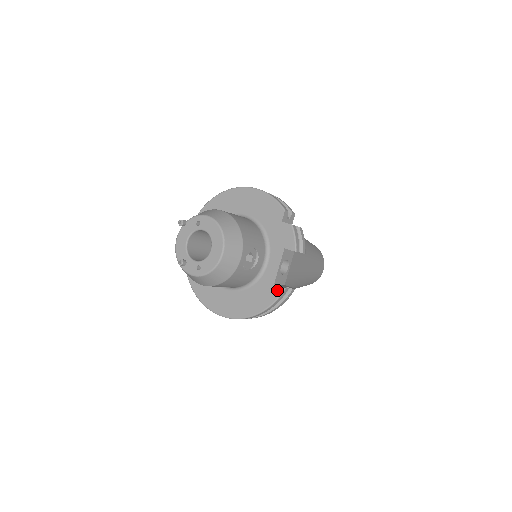
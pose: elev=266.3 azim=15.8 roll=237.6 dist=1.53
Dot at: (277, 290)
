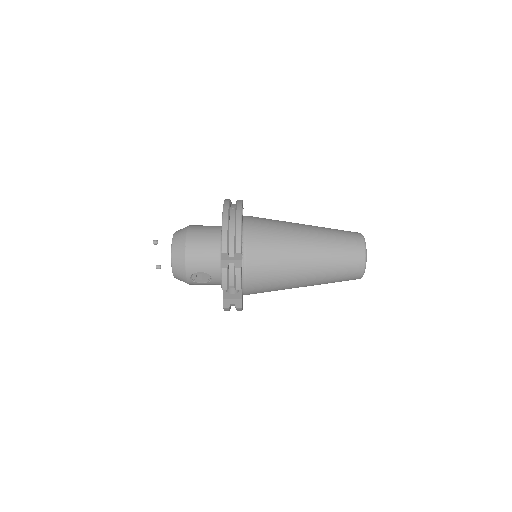
Dot at: (223, 304)
